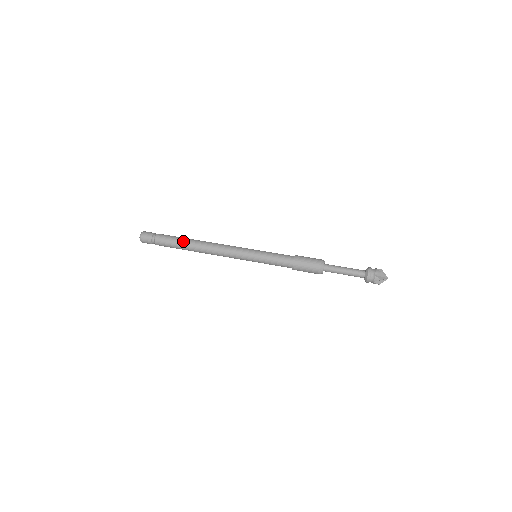
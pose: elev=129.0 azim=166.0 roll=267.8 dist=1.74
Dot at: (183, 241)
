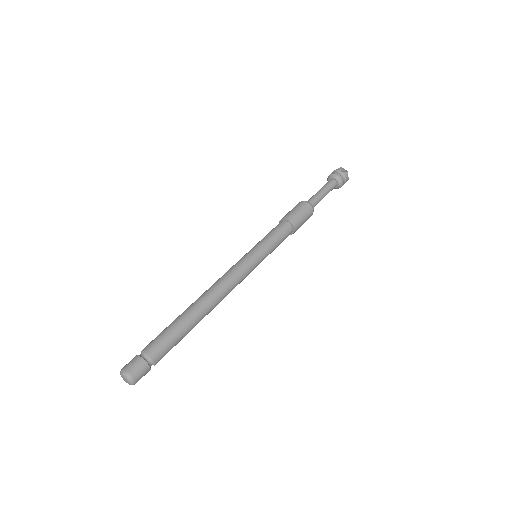
Dot at: (188, 326)
